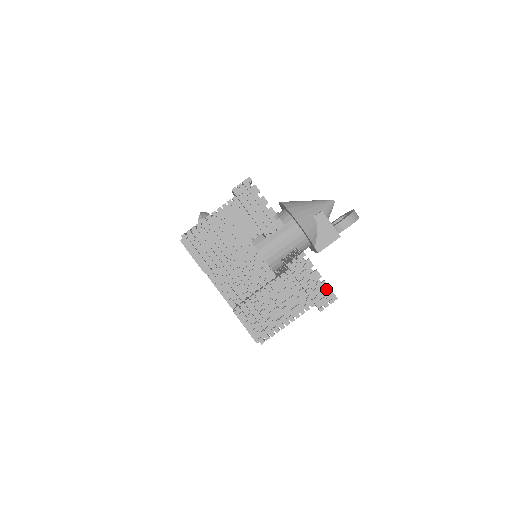
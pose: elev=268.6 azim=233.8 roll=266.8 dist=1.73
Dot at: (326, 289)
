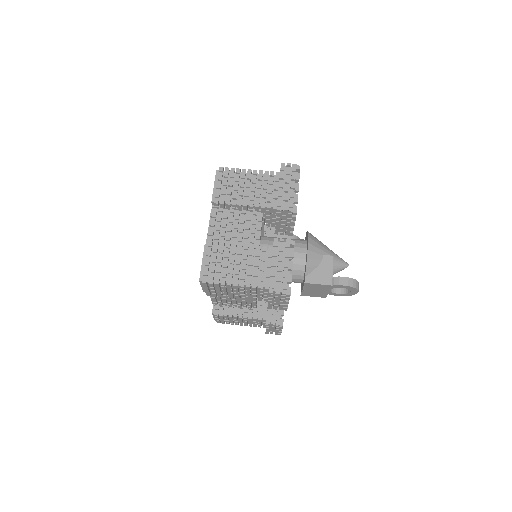
Dot at: (288, 281)
